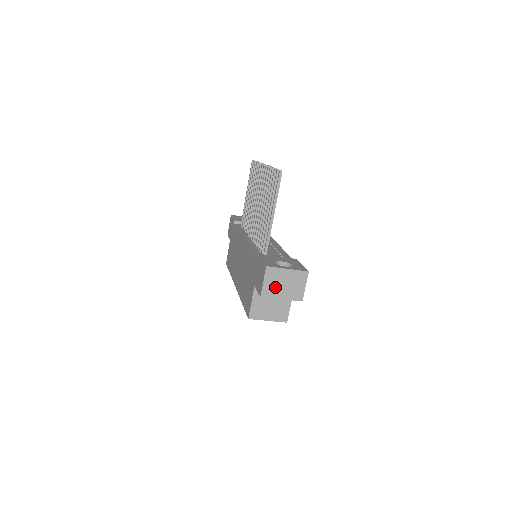
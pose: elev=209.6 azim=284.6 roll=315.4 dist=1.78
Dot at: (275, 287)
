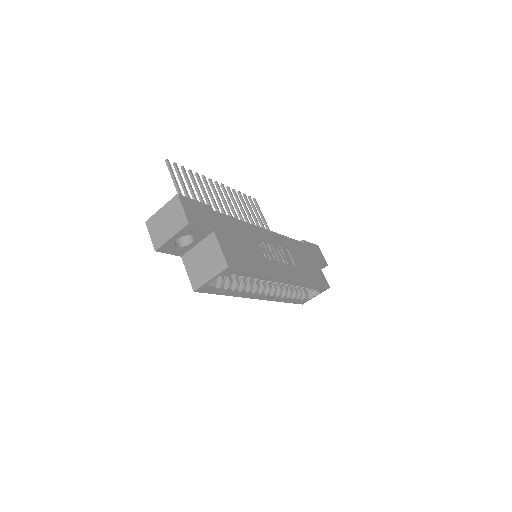
Dot at: (161, 232)
